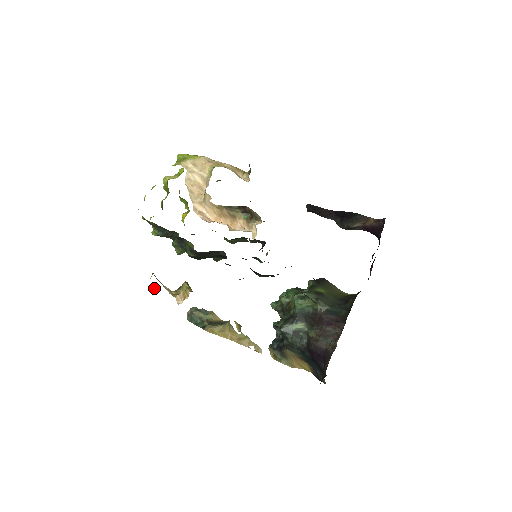
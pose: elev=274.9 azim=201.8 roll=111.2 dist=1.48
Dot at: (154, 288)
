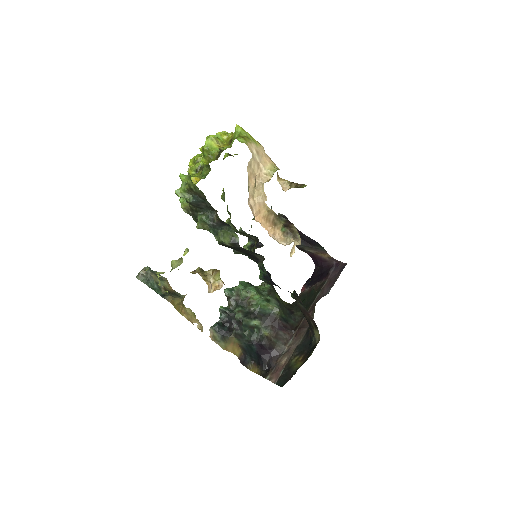
Dot at: (180, 263)
